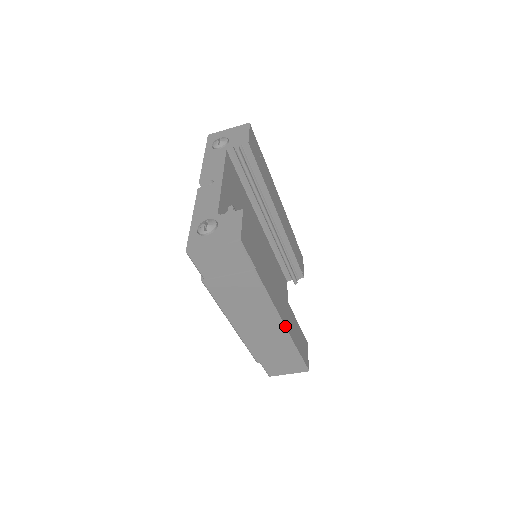
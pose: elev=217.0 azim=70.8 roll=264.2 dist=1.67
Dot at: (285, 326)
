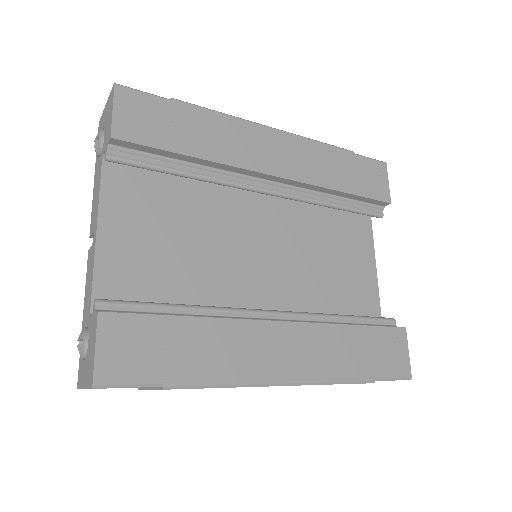
Dot at: (304, 382)
